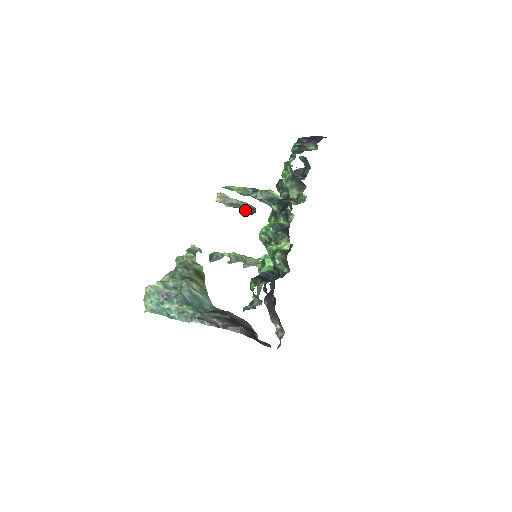
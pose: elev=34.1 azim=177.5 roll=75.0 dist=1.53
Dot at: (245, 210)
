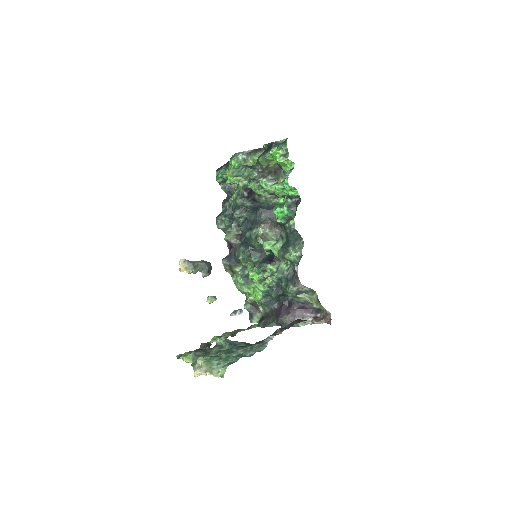
Dot at: (205, 269)
